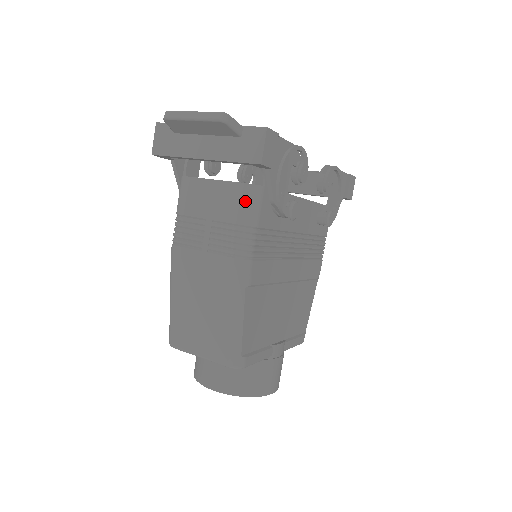
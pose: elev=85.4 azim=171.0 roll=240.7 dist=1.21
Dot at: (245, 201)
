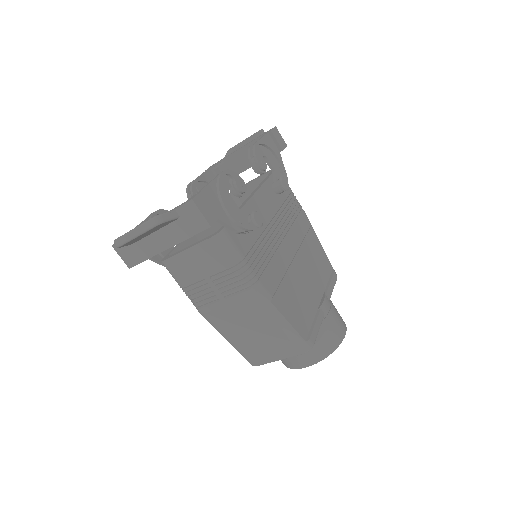
Dot at: (220, 250)
